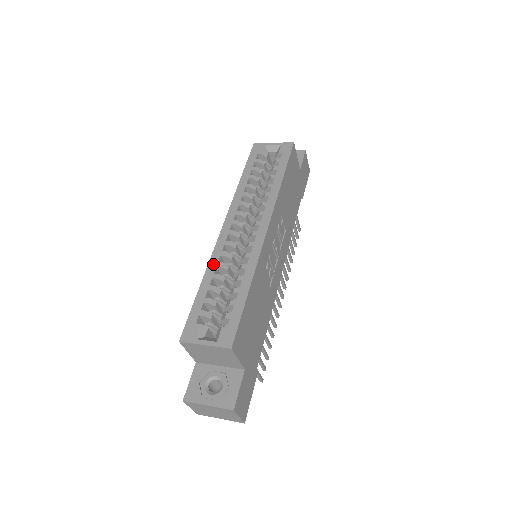
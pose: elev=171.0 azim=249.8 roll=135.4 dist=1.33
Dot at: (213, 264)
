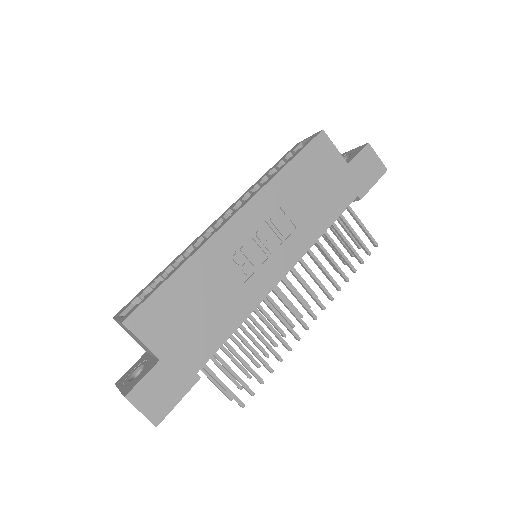
Dot at: (182, 253)
